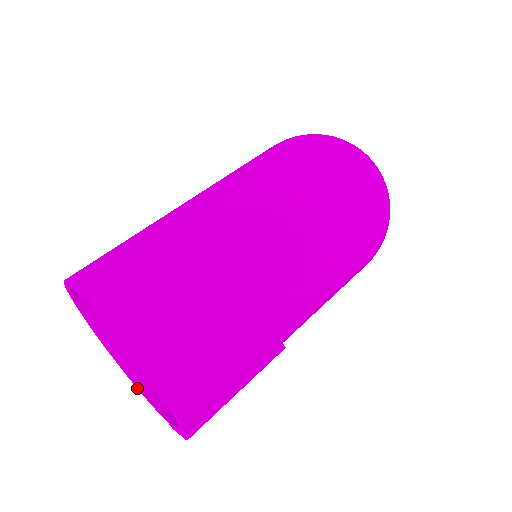
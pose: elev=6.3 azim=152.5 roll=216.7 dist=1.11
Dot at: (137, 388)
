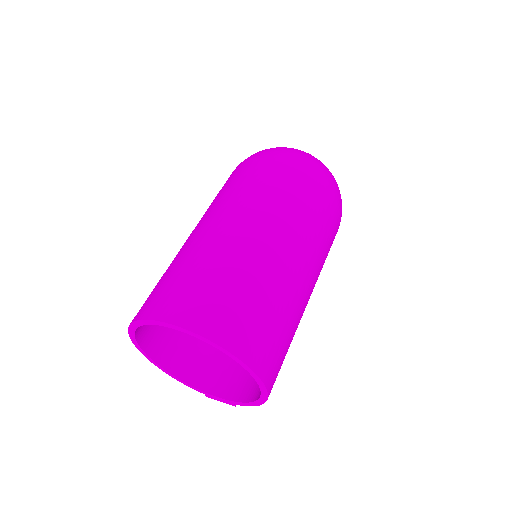
Dot at: occluded
